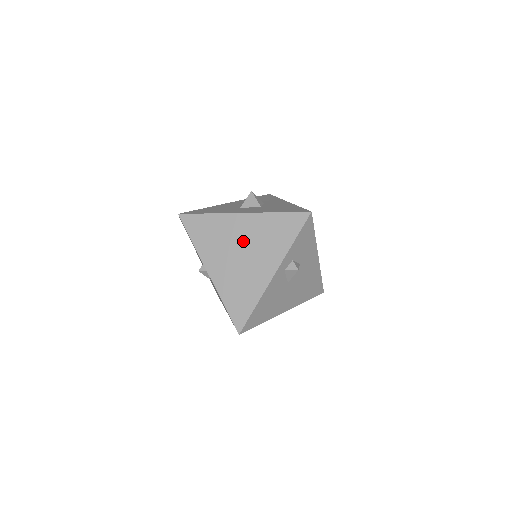
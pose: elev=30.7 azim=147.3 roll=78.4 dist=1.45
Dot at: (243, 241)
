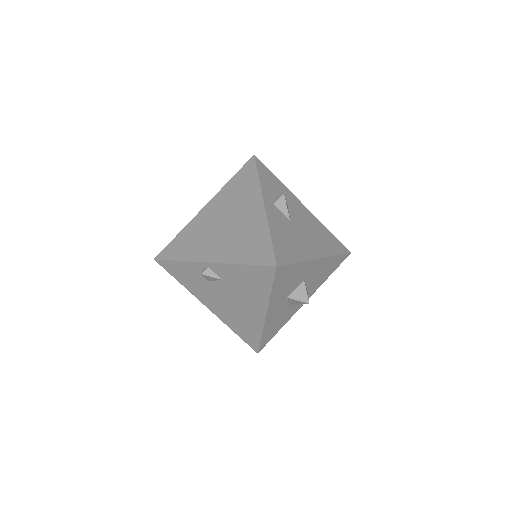
Dot at: (220, 217)
